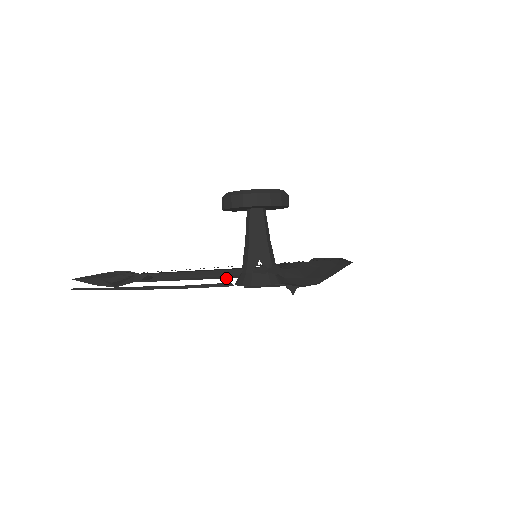
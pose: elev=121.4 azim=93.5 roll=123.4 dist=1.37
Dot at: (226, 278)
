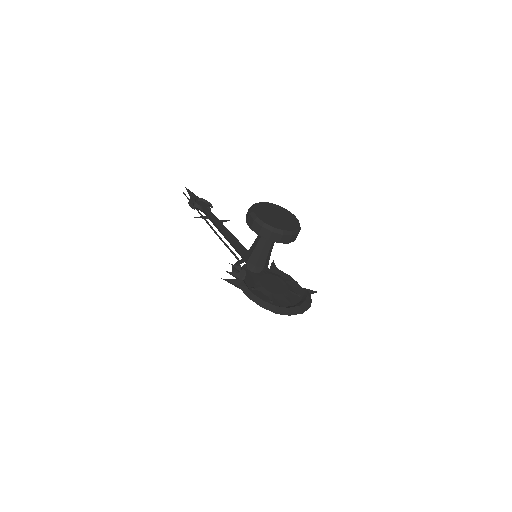
Dot at: occluded
